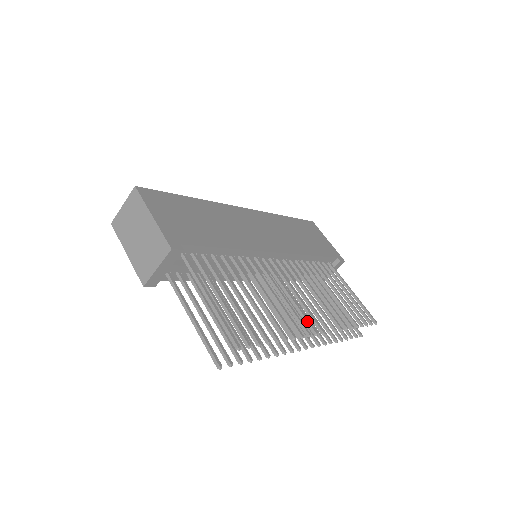
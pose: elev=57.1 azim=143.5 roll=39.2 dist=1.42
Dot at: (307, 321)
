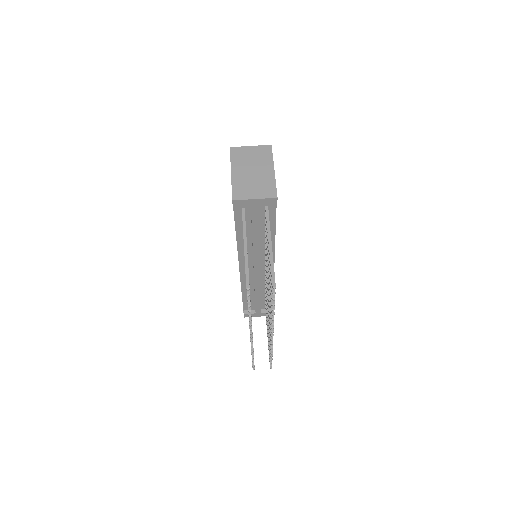
Dot at: occluded
